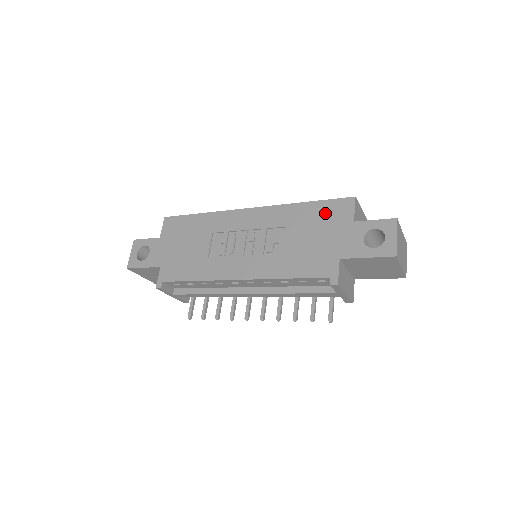
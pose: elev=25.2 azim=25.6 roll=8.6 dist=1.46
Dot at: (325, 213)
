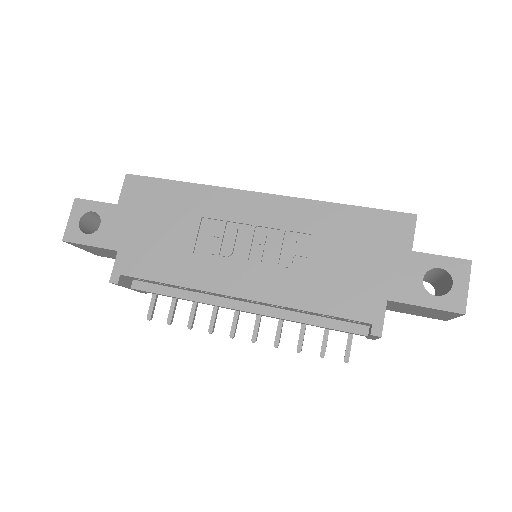
Dot at: (372, 228)
